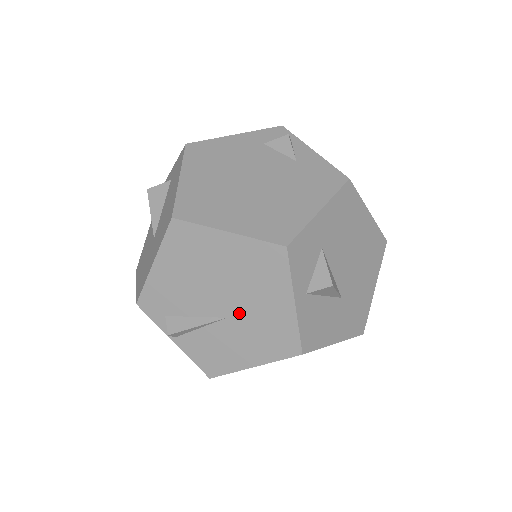
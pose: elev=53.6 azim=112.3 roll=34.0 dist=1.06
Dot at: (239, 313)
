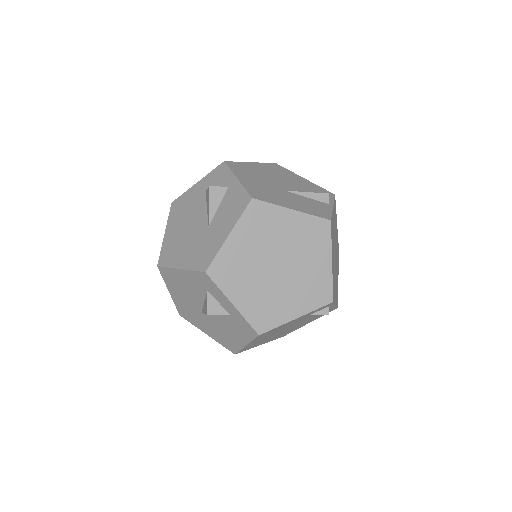
Dot at: occluded
